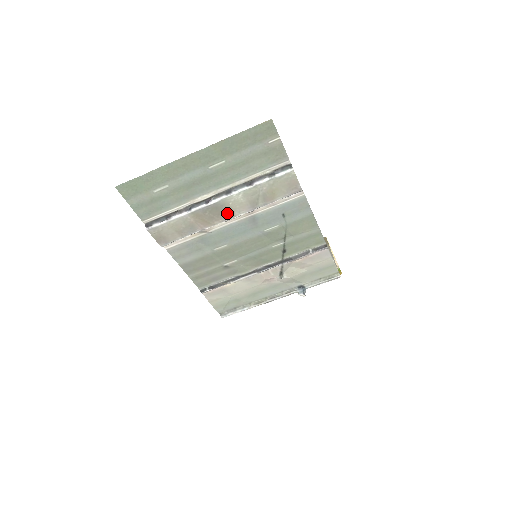
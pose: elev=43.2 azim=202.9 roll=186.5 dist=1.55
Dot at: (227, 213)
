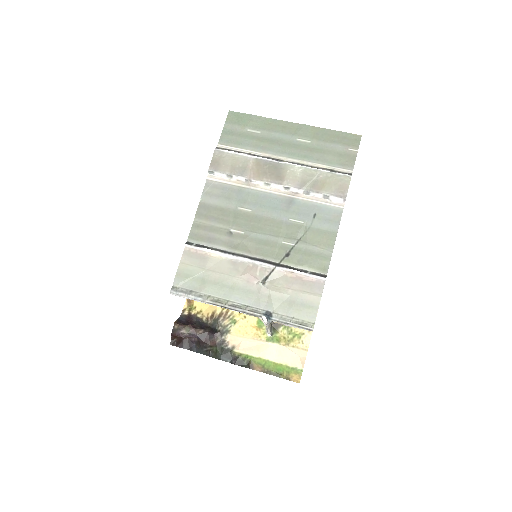
Dot at: (279, 177)
